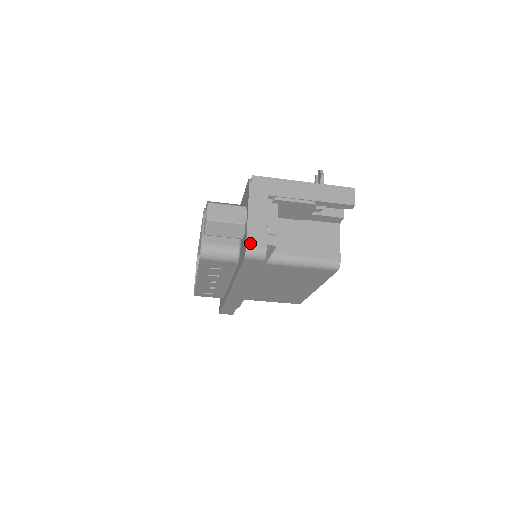
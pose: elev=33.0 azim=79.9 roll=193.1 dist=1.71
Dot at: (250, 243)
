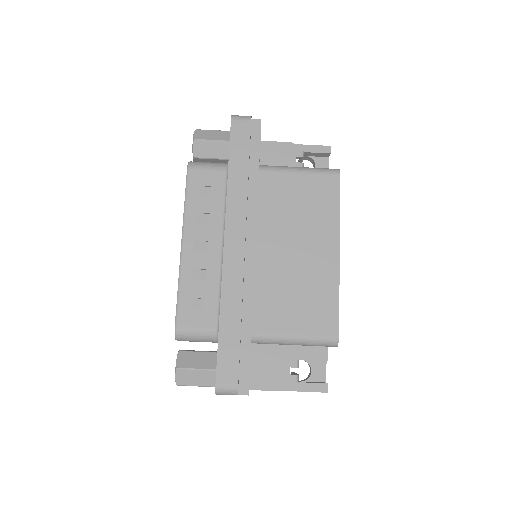
Dot at: occluded
